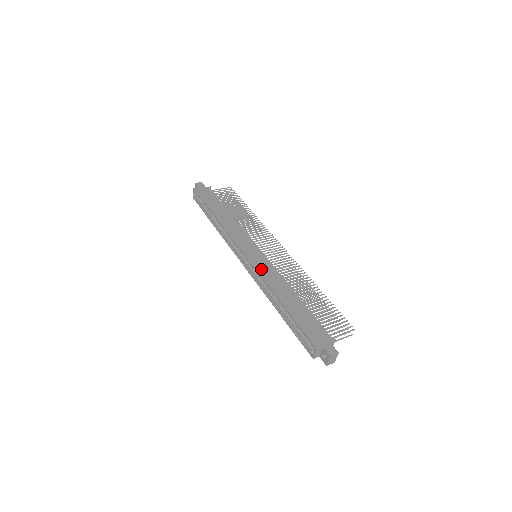
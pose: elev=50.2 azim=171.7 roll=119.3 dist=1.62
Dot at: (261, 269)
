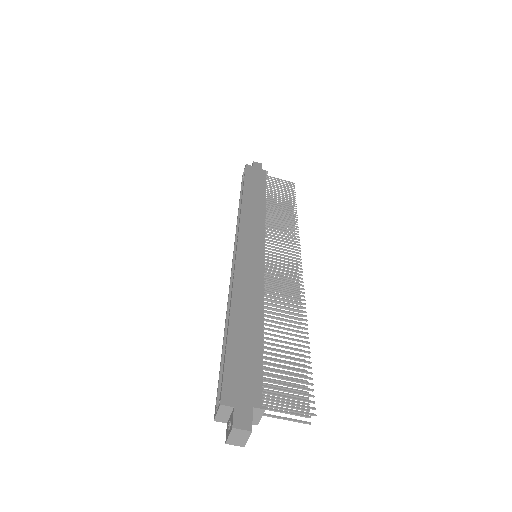
Dot at: (243, 268)
